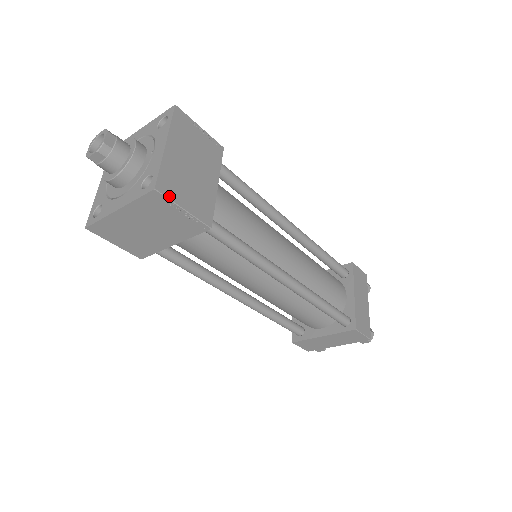
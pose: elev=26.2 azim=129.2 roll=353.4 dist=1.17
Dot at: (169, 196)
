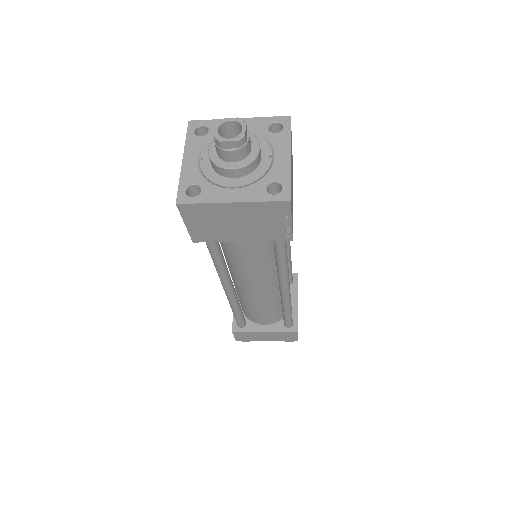
Dot at: (291, 208)
